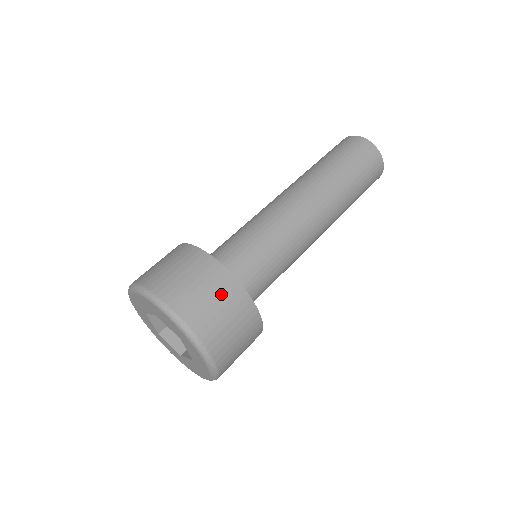
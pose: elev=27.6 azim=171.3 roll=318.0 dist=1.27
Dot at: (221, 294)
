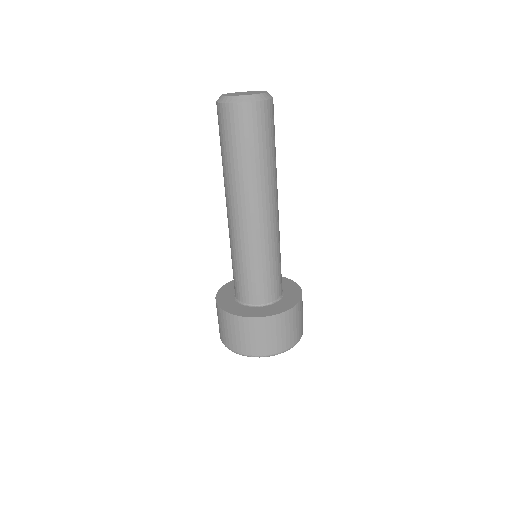
Dot at: (242, 330)
